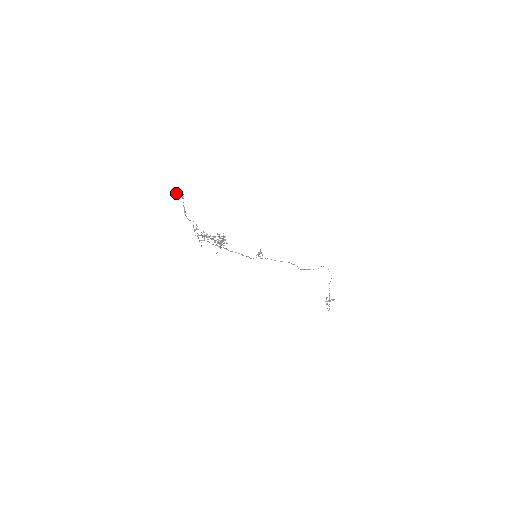
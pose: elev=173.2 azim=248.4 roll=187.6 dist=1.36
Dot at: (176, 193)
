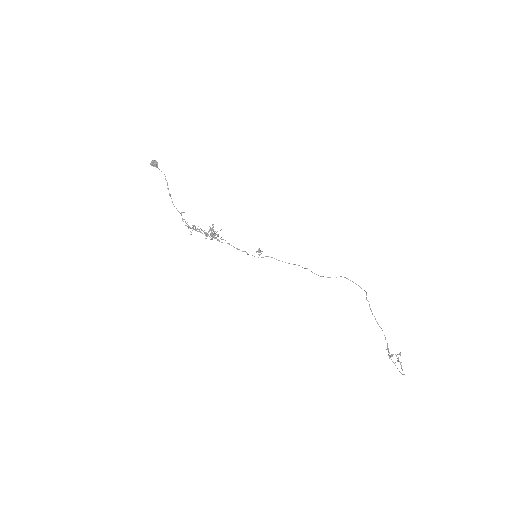
Dot at: (154, 163)
